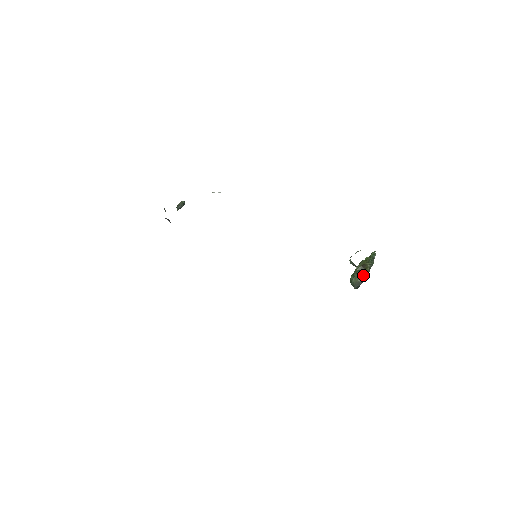
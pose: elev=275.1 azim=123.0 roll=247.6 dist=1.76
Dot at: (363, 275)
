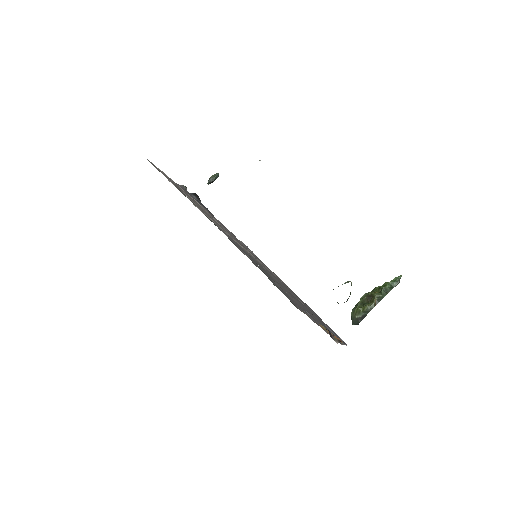
Dot at: (363, 311)
